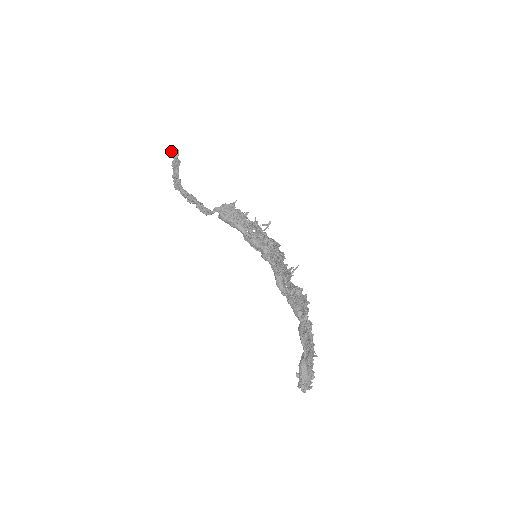
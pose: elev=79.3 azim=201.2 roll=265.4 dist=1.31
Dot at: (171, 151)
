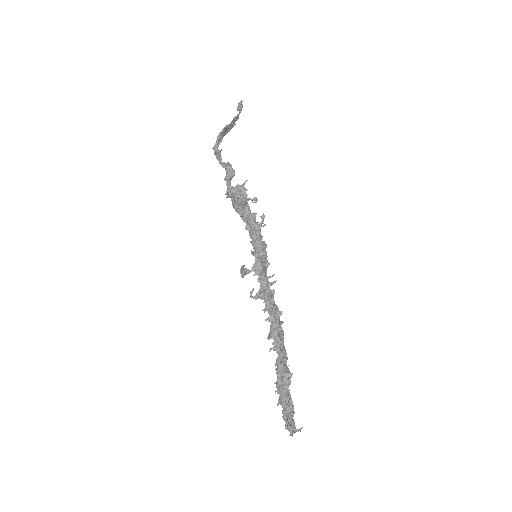
Dot at: (238, 106)
